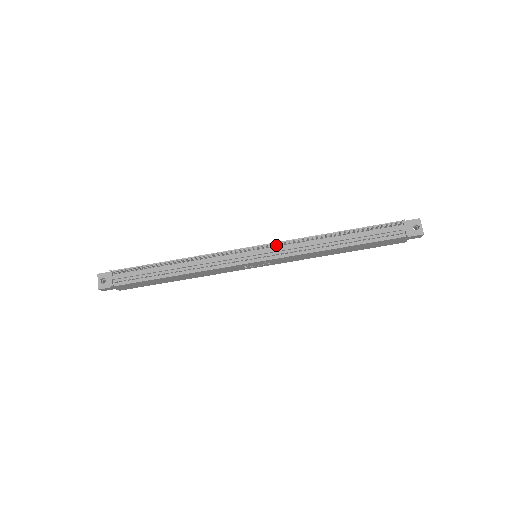
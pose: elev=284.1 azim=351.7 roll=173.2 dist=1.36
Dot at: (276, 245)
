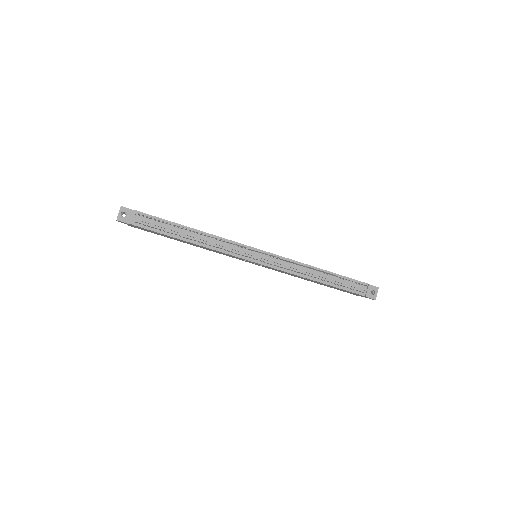
Dot at: (277, 258)
